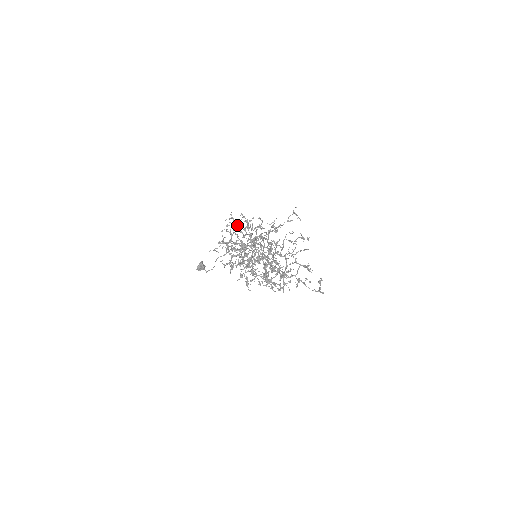
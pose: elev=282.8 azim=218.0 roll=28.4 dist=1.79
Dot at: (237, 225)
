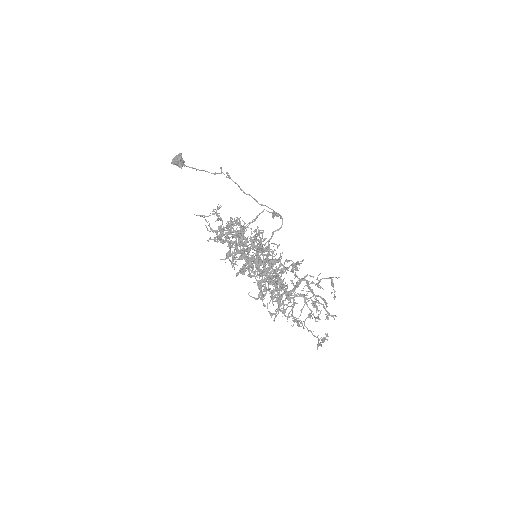
Dot at: (243, 226)
